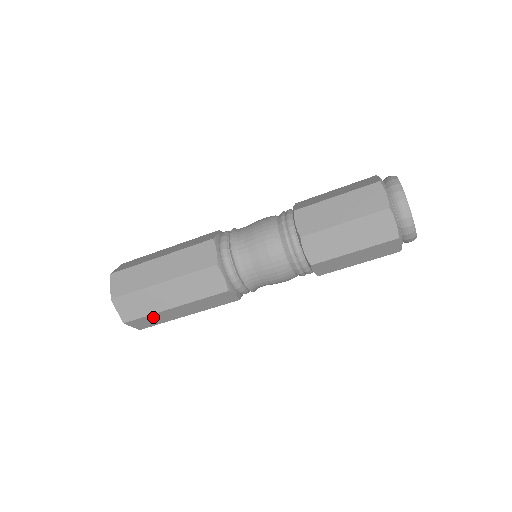
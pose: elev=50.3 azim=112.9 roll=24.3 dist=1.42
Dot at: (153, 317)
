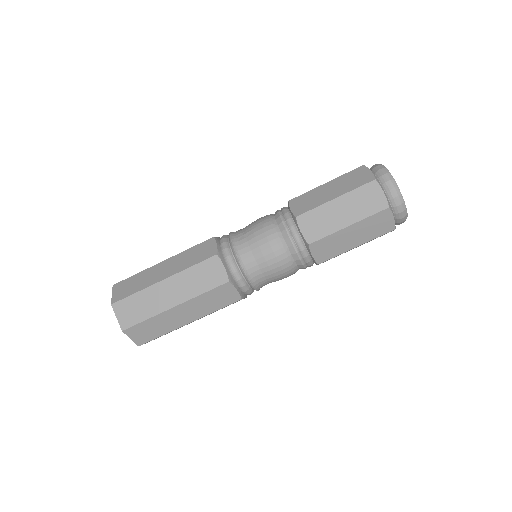
Dot at: (153, 323)
